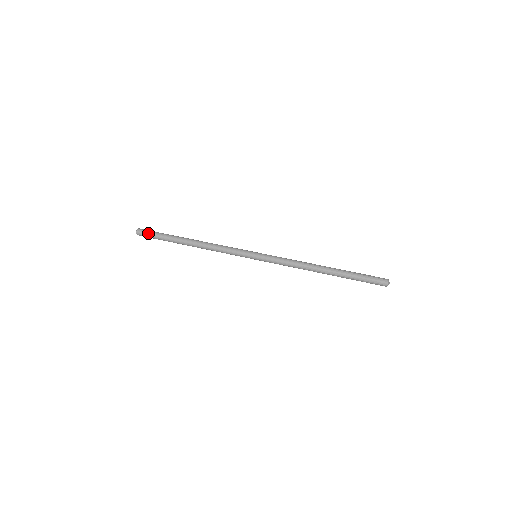
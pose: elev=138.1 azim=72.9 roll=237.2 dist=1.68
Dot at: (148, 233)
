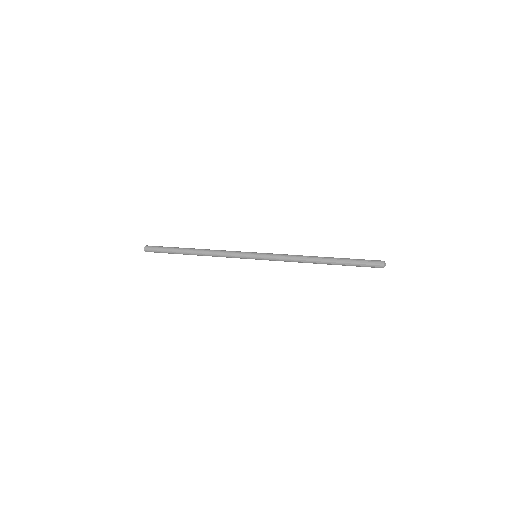
Dot at: (155, 248)
